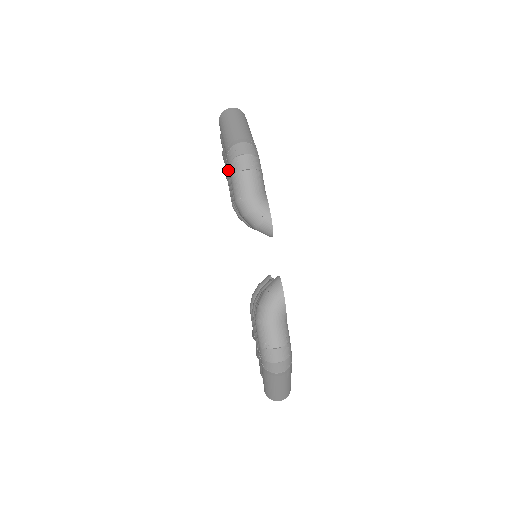
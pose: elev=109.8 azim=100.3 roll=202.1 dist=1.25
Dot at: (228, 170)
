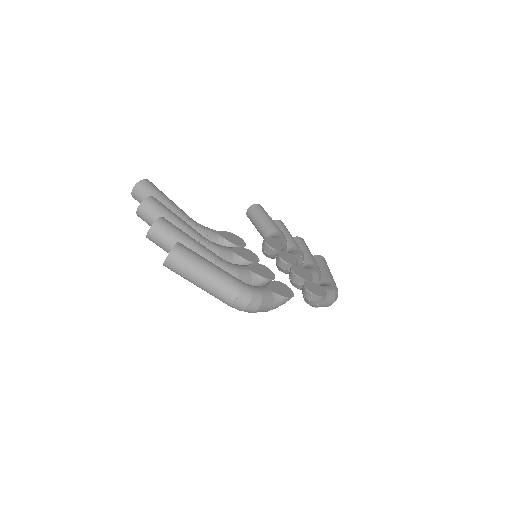
Dot at: occluded
